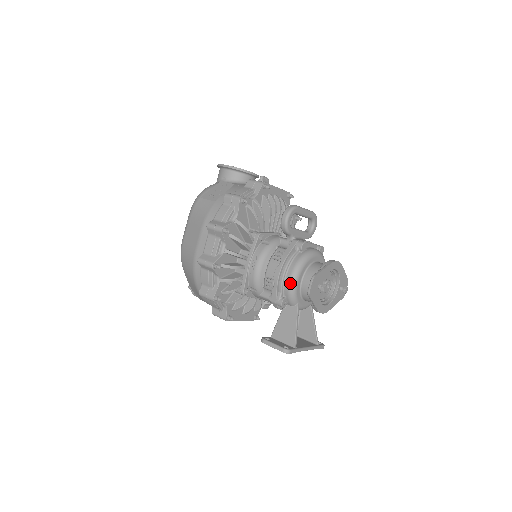
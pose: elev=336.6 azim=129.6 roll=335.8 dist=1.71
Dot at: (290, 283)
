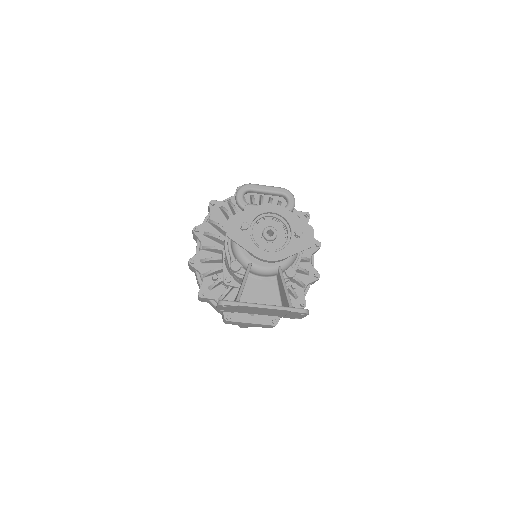
Dot at: (232, 242)
